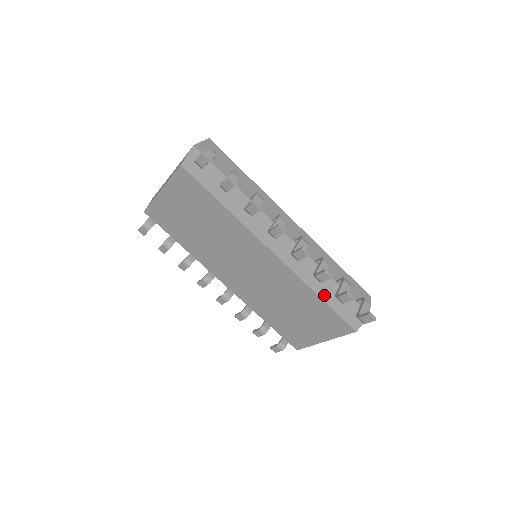
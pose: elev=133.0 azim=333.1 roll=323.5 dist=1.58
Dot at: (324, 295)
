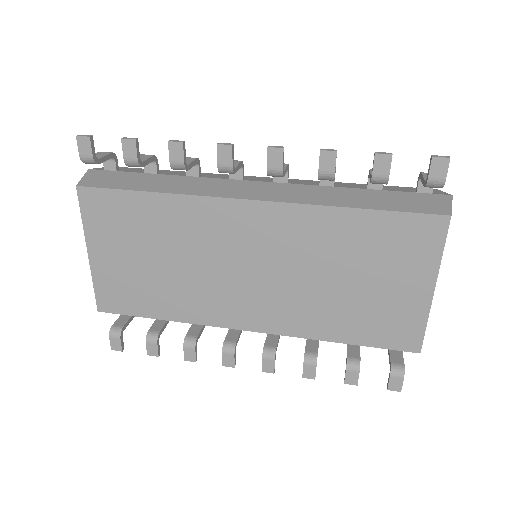
Dot at: (361, 204)
